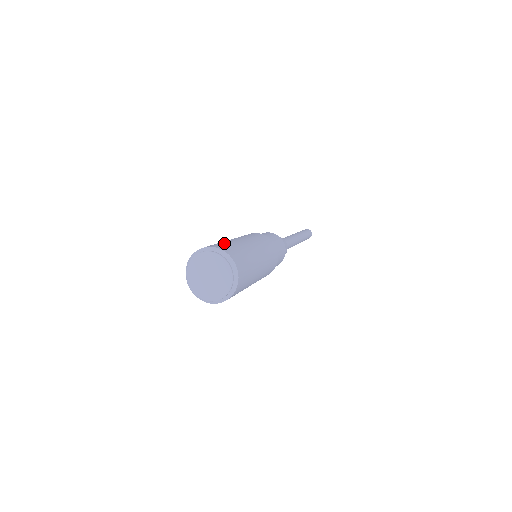
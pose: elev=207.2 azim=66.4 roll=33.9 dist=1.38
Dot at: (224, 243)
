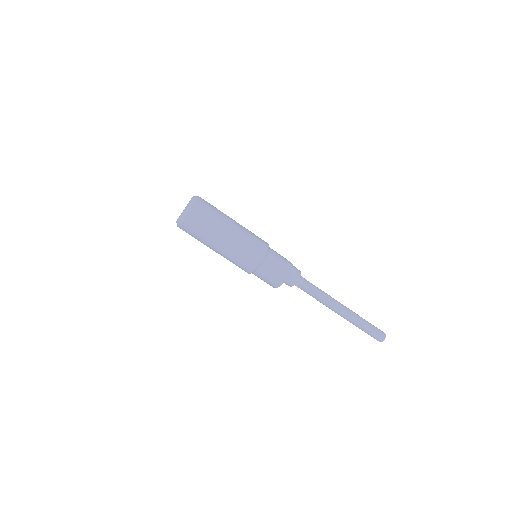
Dot at: occluded
